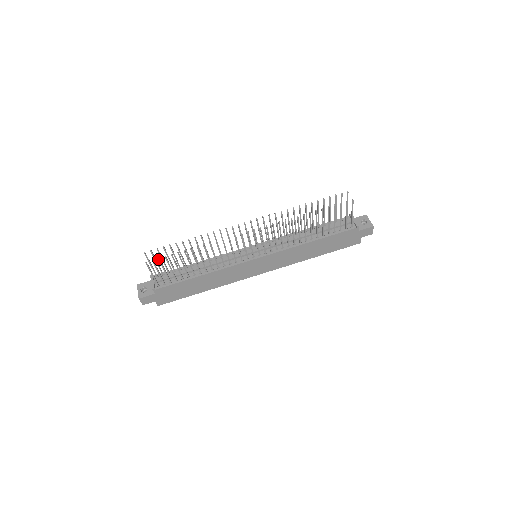
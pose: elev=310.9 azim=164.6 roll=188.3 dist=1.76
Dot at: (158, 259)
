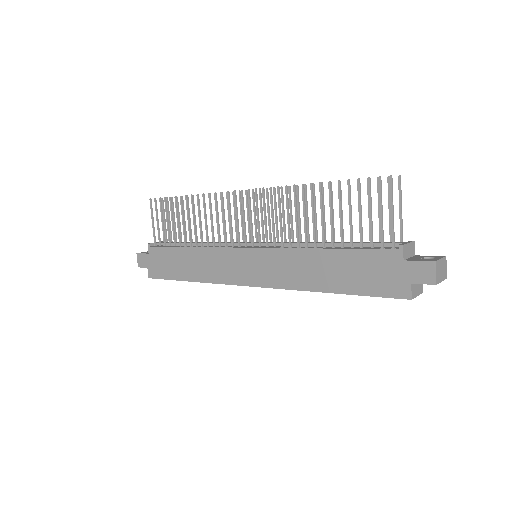
Dot at: (159, 199)
